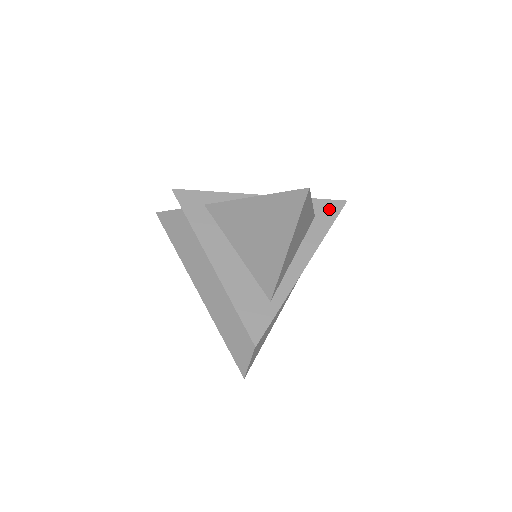
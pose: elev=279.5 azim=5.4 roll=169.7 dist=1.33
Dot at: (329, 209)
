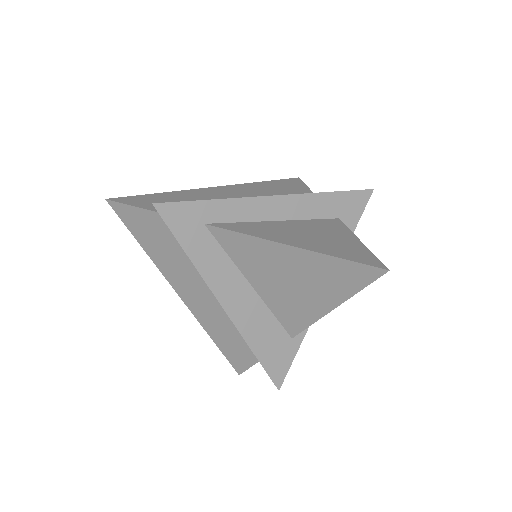
Dot at: (354, 205)
